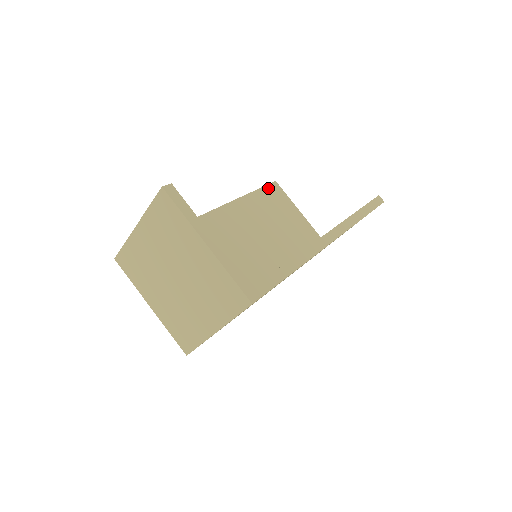
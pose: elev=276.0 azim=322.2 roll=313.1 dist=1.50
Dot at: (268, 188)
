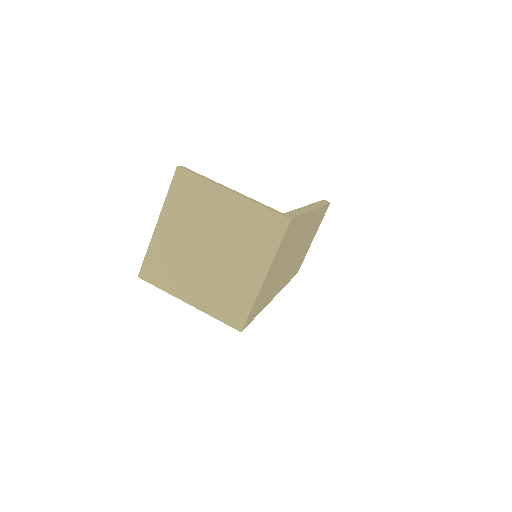
Dot at: occluded
